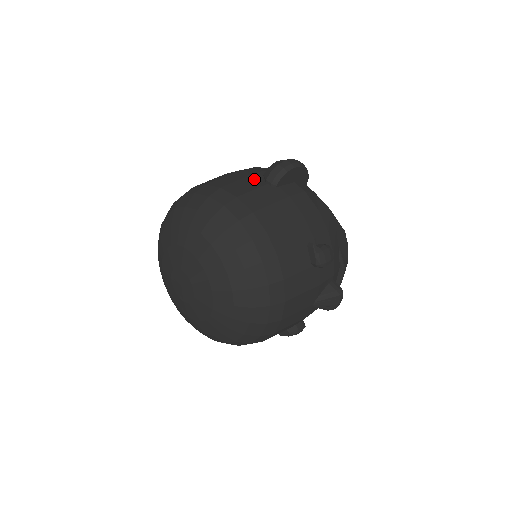
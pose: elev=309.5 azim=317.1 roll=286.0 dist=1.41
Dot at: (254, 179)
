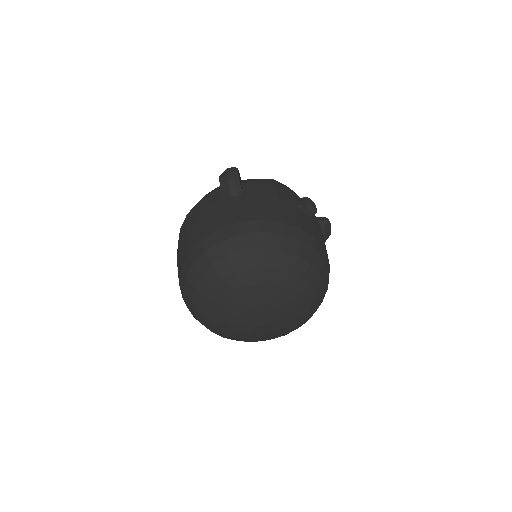
Dot at: (223, 205)
